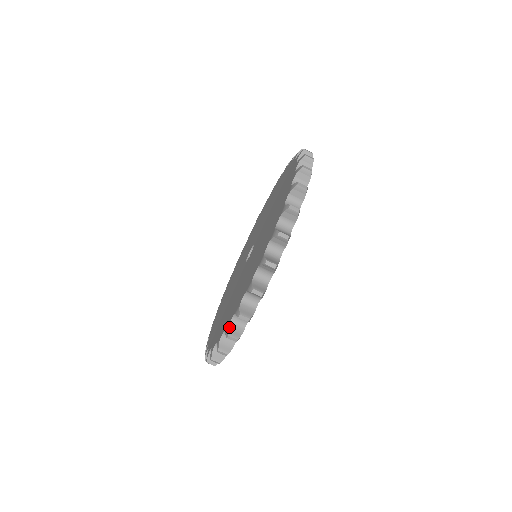
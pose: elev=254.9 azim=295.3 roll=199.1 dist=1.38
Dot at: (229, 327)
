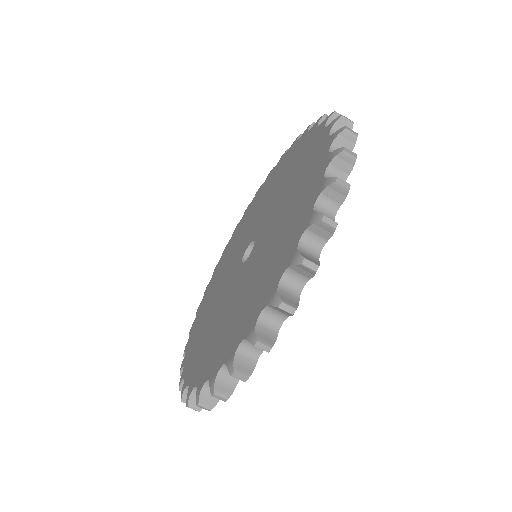
Dot at: (299, 252)
